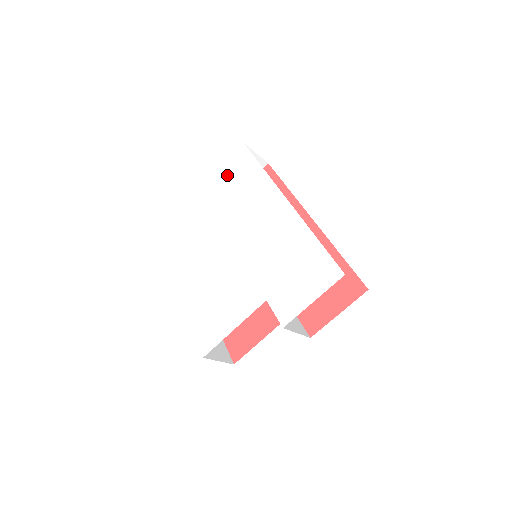
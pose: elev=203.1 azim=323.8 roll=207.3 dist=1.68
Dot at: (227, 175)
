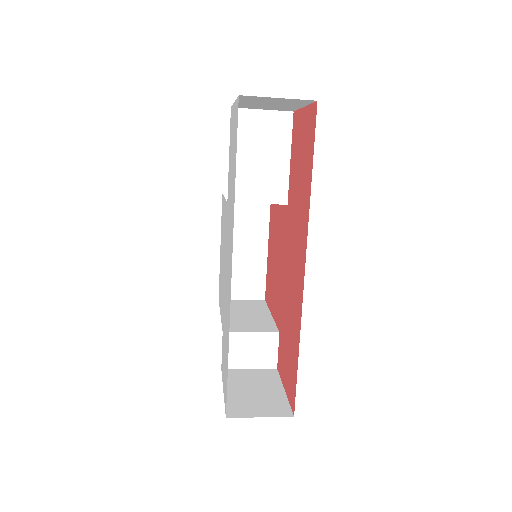
Dot at: occluded
